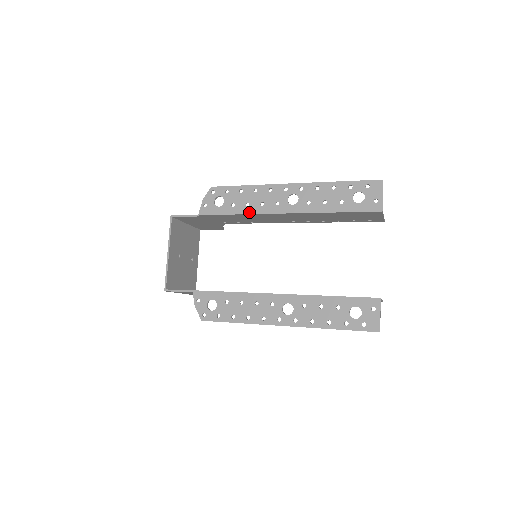
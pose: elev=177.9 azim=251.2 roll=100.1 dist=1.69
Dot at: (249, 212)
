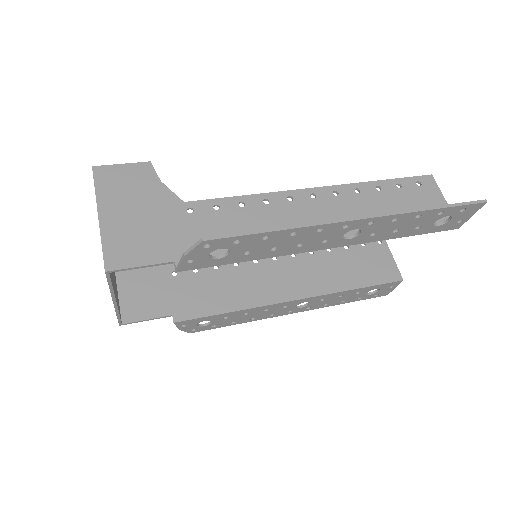
Dot at: (275, 256)
